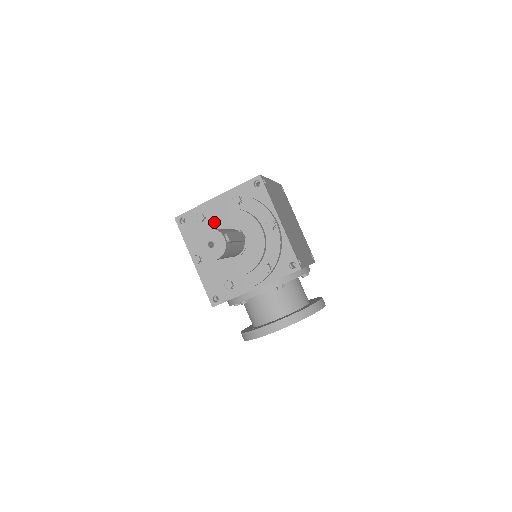
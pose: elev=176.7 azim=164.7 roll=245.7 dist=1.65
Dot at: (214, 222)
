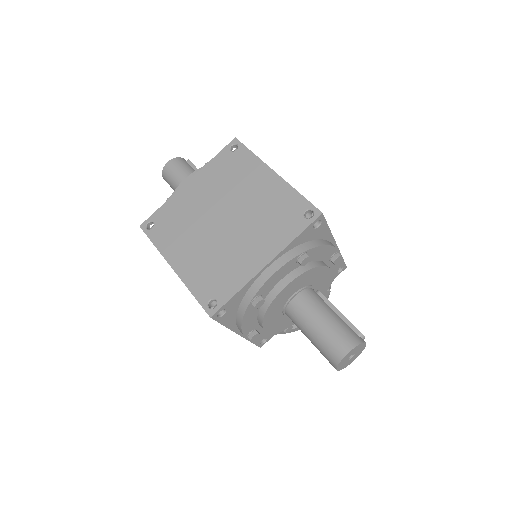
Dot at: (281, 298)
